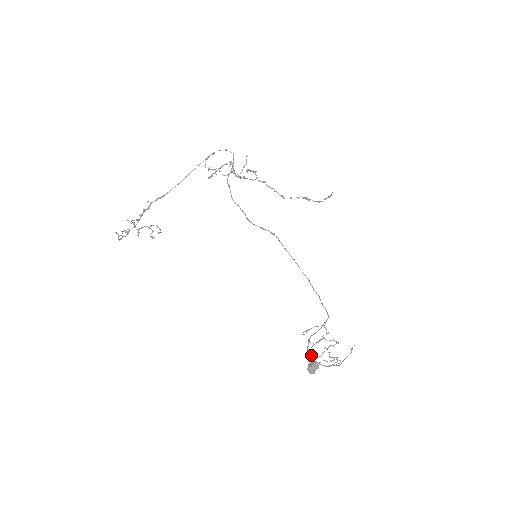
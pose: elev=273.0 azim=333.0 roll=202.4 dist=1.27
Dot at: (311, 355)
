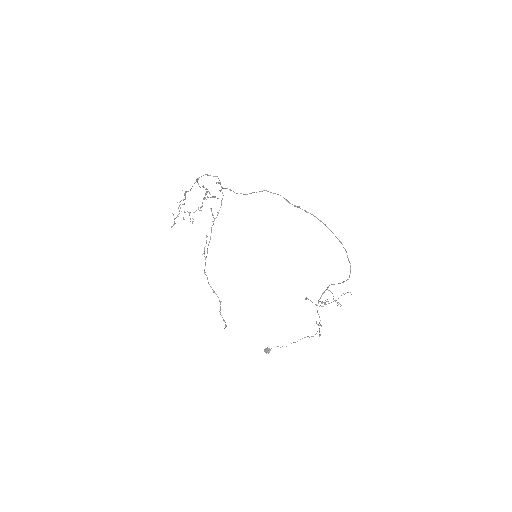
Dot at: occluded
